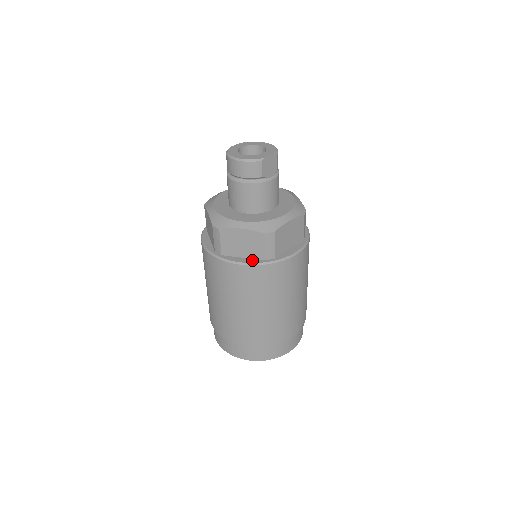
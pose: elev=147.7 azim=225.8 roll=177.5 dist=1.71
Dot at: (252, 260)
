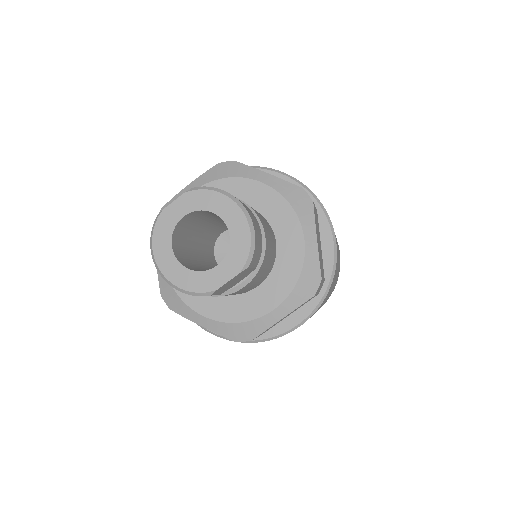
Dot at: occluded
